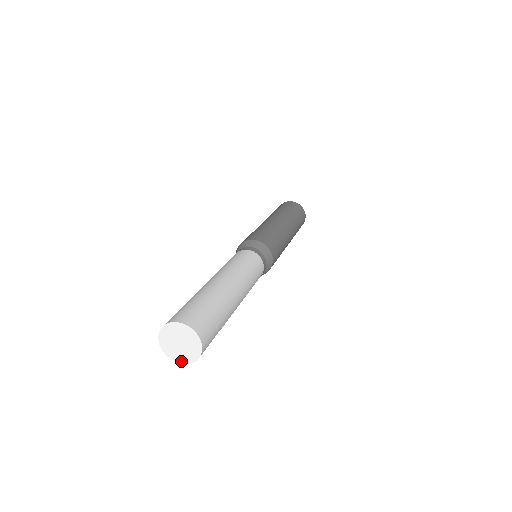
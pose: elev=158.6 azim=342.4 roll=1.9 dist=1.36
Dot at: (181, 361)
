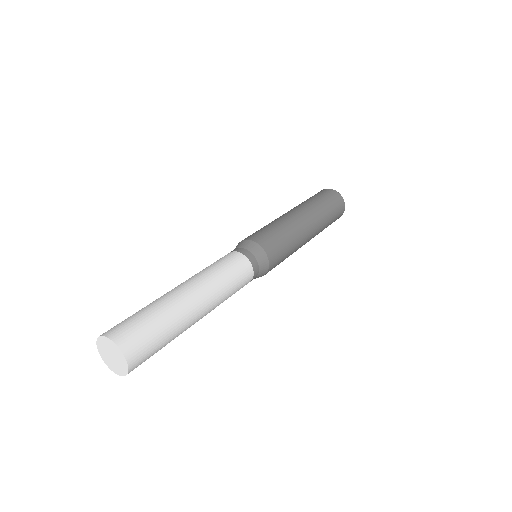
Dot at: (117, 373)
